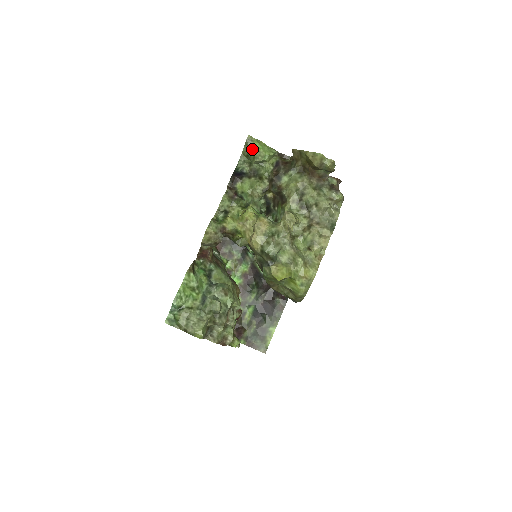
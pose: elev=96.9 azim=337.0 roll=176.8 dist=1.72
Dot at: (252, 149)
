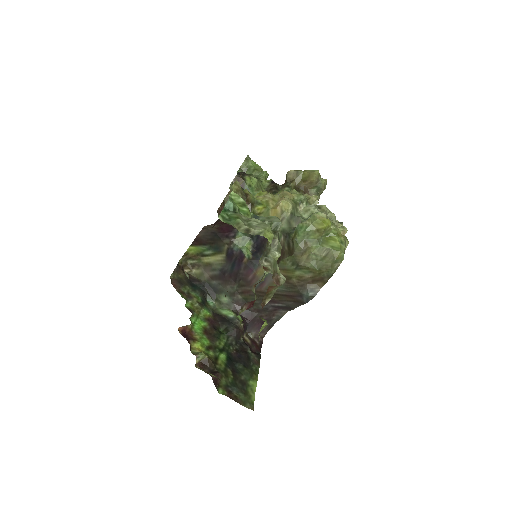
Dot at: (252, 163)
